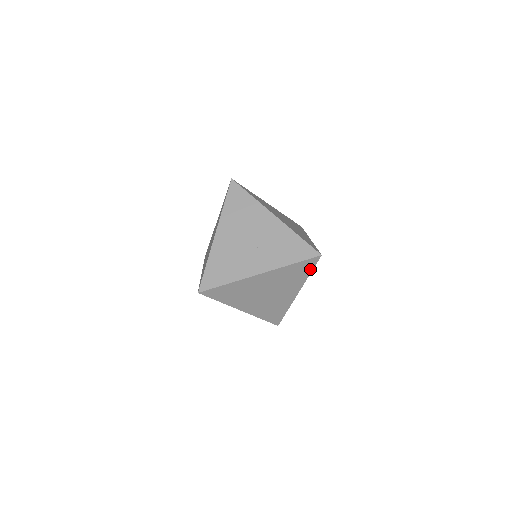
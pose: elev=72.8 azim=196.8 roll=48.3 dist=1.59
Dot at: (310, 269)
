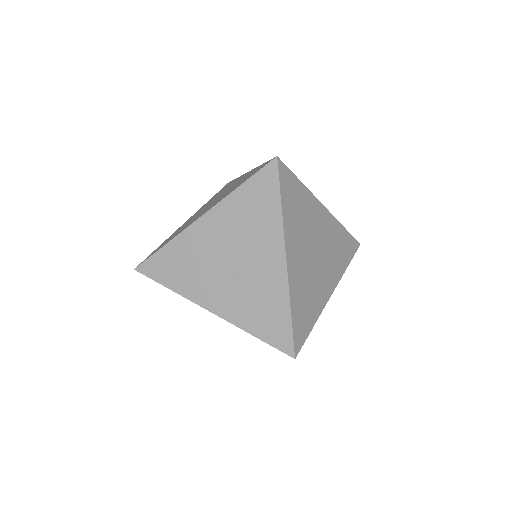
Dot at: occluded
